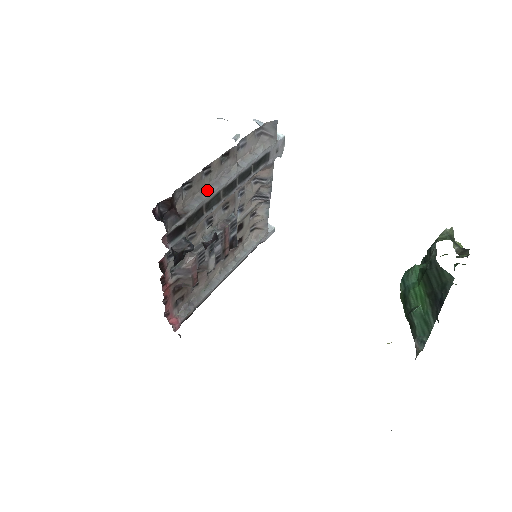
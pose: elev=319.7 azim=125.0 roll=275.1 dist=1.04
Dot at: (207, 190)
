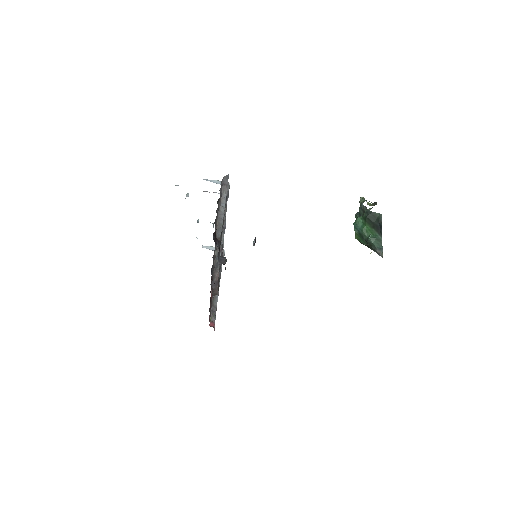
Dot at: (219, 224)
